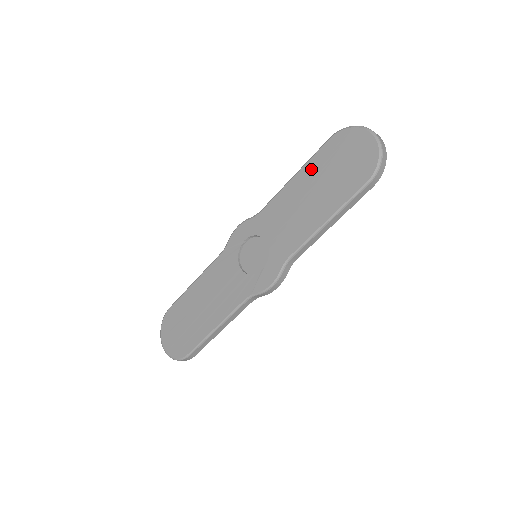
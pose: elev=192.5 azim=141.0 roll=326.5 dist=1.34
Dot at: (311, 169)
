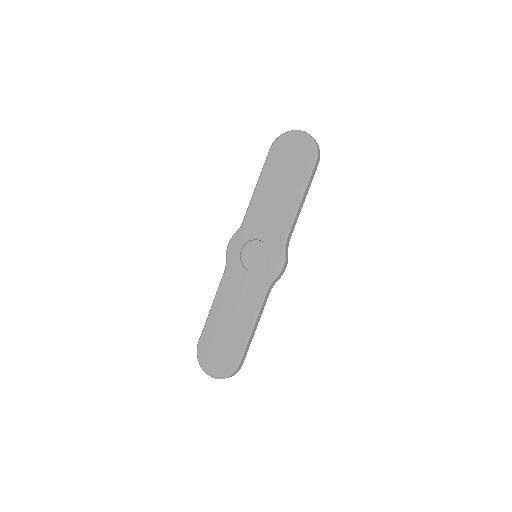
Dot at: (268, 174)
